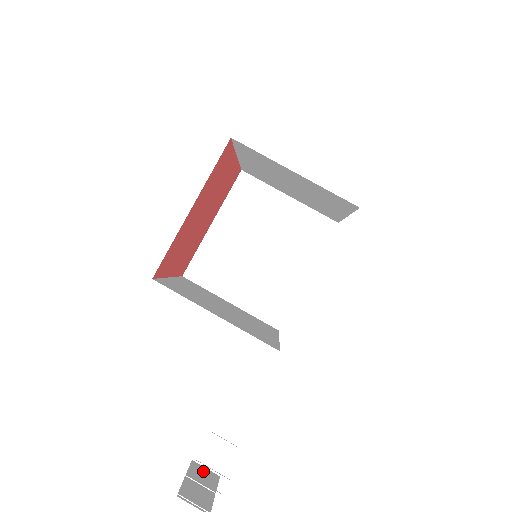
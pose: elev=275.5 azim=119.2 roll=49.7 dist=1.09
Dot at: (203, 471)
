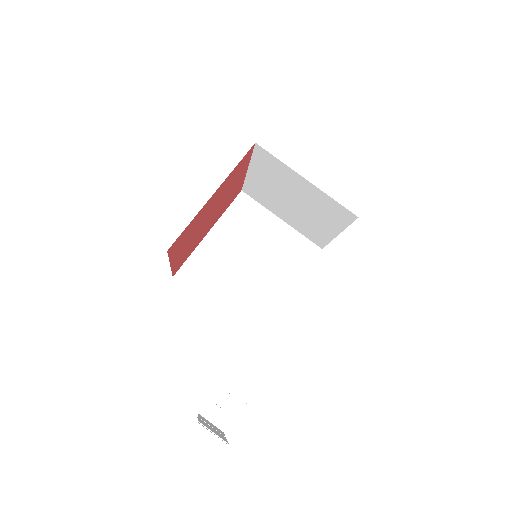
Dot at: (209, 422)
